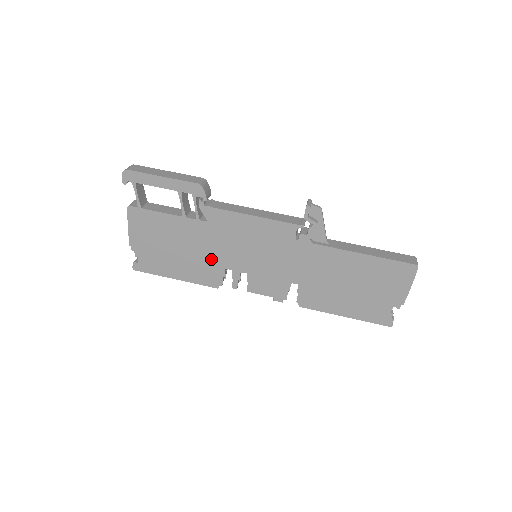
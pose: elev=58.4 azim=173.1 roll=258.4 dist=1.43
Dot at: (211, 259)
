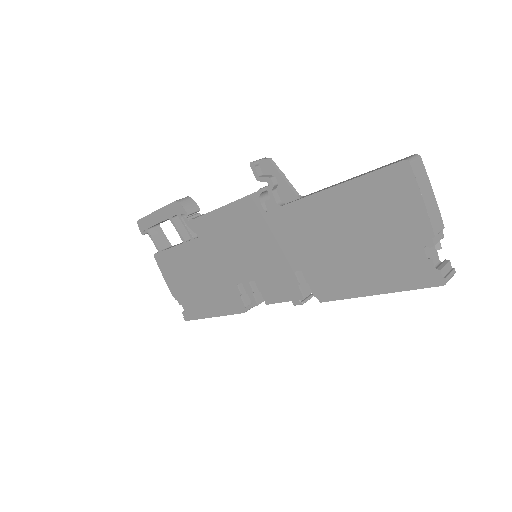
Dot at: (222, 279)
